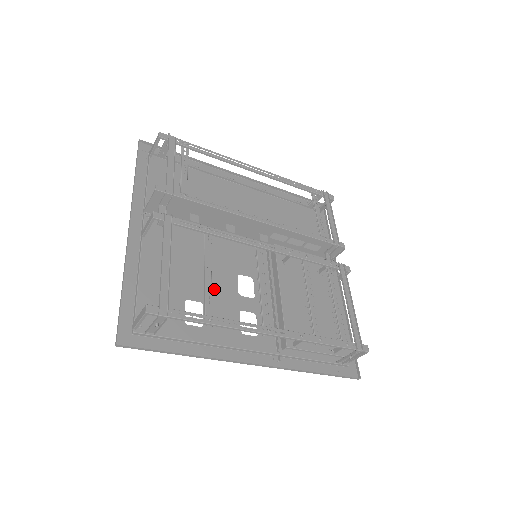
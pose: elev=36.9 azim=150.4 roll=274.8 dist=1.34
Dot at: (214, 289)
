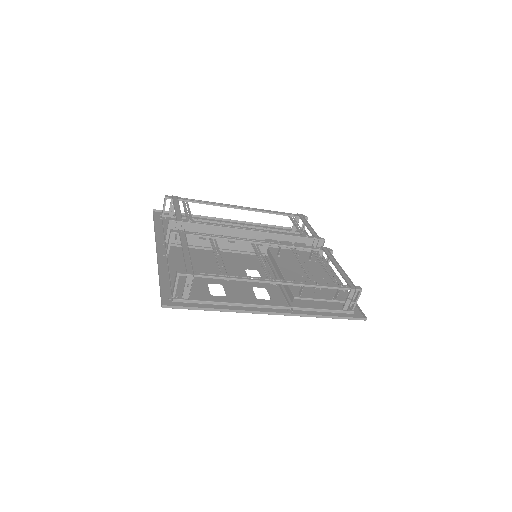
Dot at: occluded
